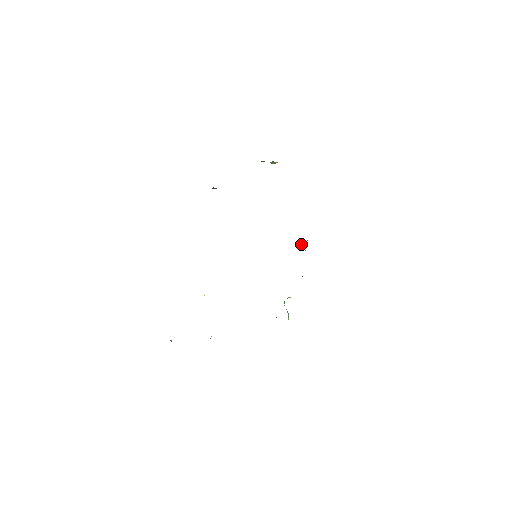
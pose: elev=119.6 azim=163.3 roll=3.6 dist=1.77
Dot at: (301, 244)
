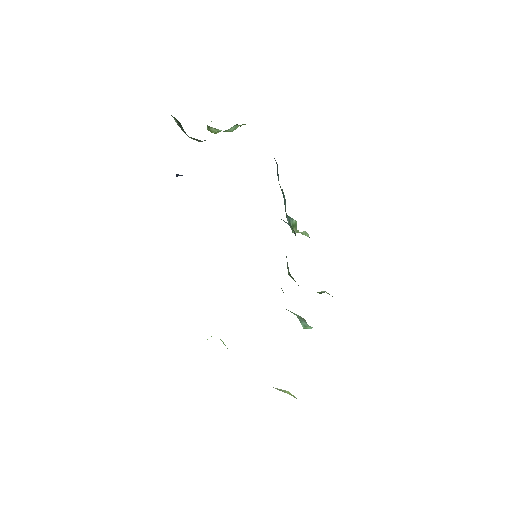
Dot at: (291, 227)
